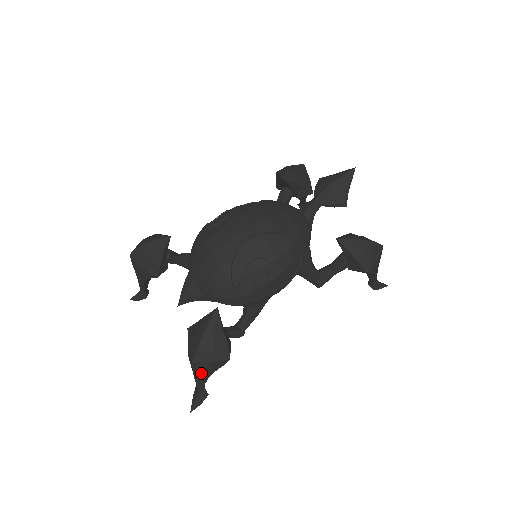
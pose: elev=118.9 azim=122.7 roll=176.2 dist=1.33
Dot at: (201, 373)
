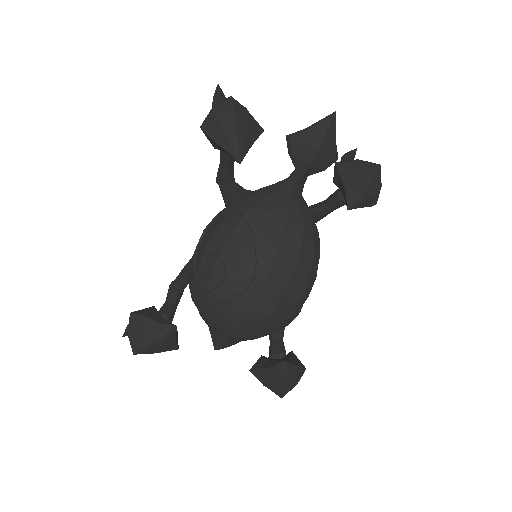
Dot at: occluded
